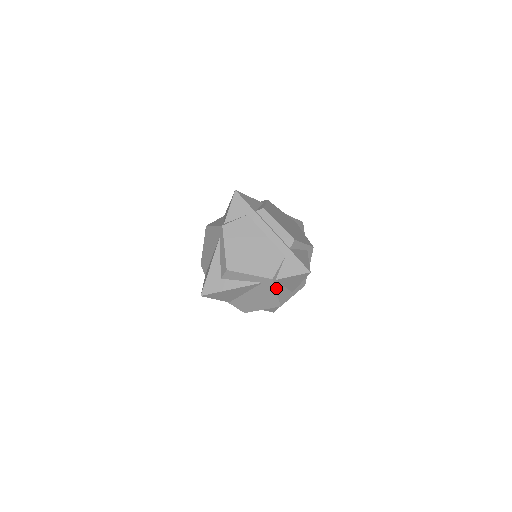
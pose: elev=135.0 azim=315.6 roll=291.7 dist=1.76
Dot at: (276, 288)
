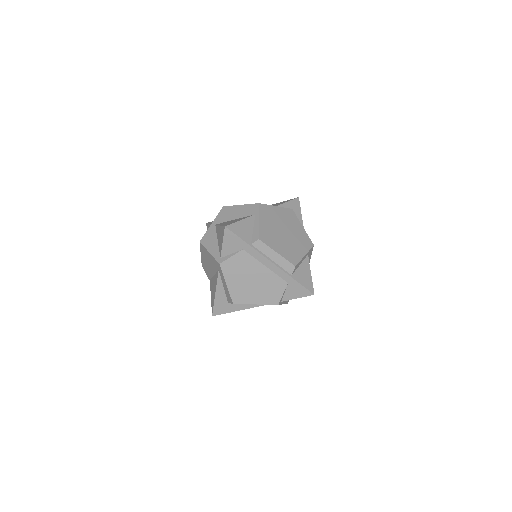
Dot at: (282, 303)
